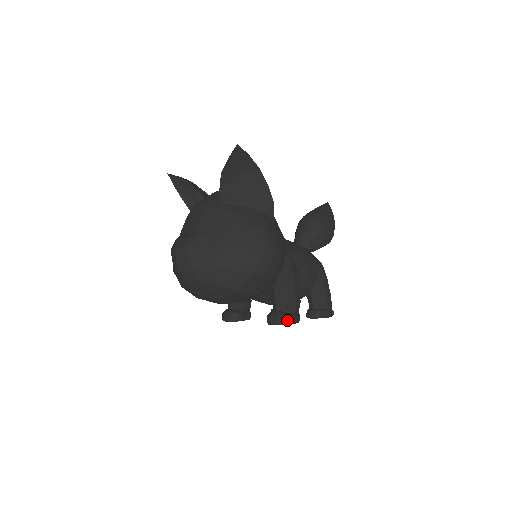
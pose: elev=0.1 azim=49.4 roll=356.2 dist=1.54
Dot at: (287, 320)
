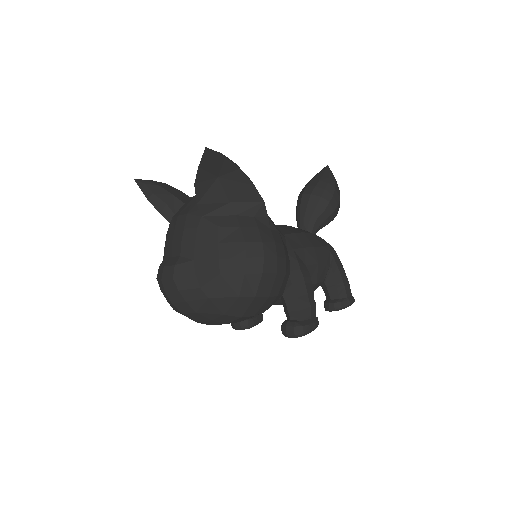
Dot at: (304, 330)
